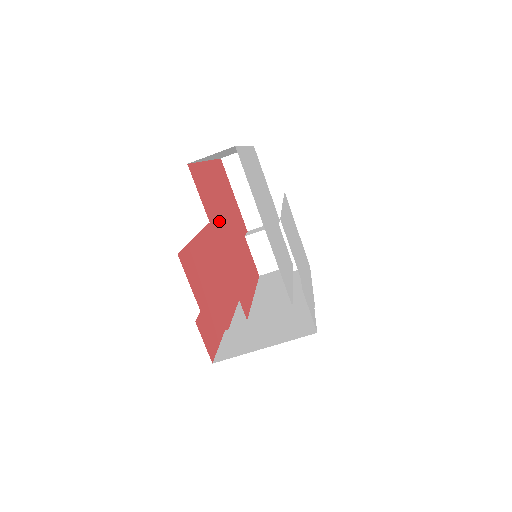
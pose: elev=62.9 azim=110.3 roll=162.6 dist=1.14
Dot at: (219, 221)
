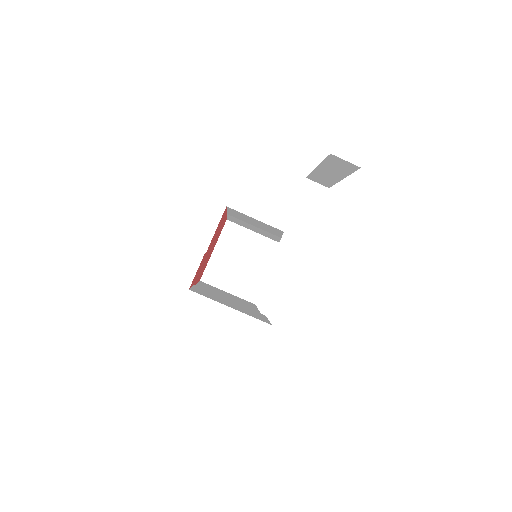
Dot at: occluded
